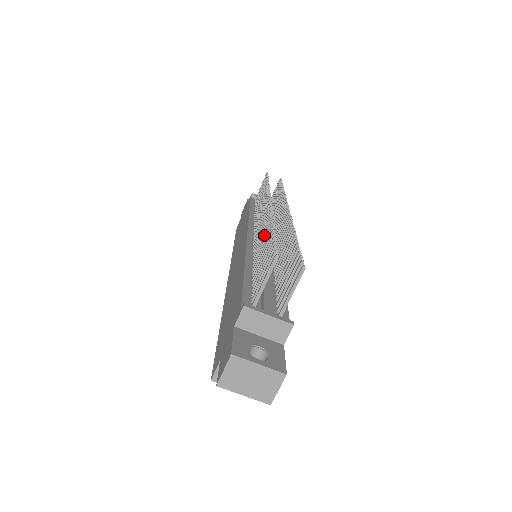
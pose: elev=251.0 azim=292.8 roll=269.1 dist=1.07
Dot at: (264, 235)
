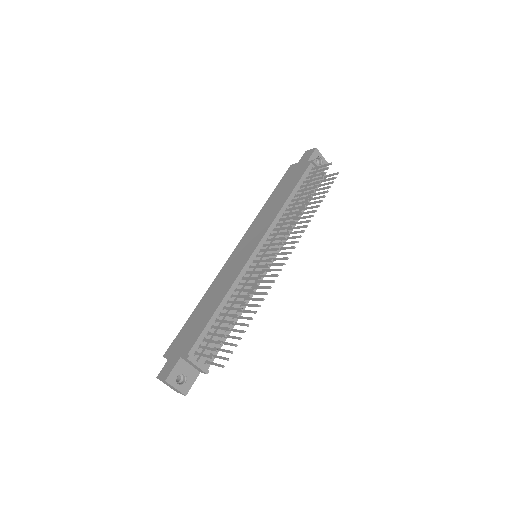
Dot at: (243, 295)
